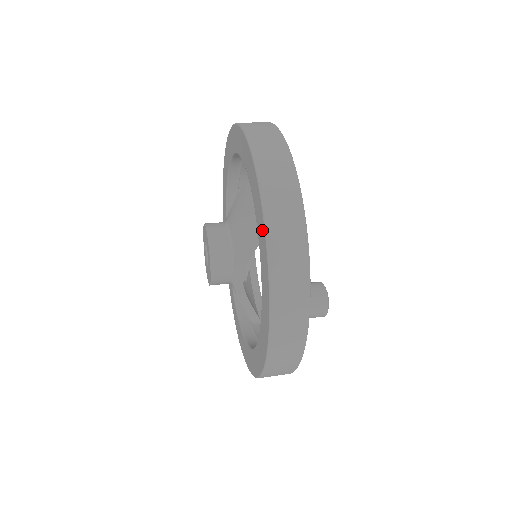
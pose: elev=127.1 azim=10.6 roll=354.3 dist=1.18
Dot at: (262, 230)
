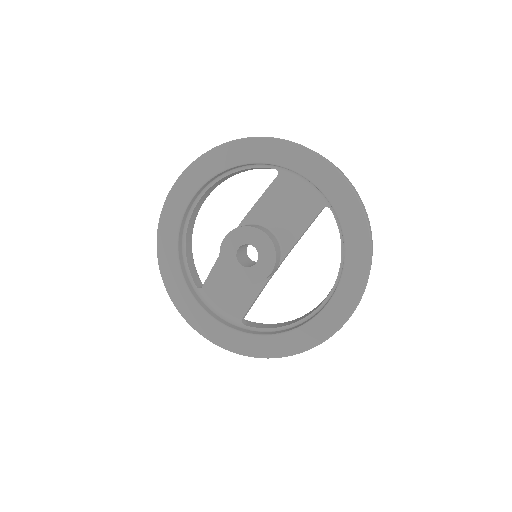
Dot at: (354, 209)
